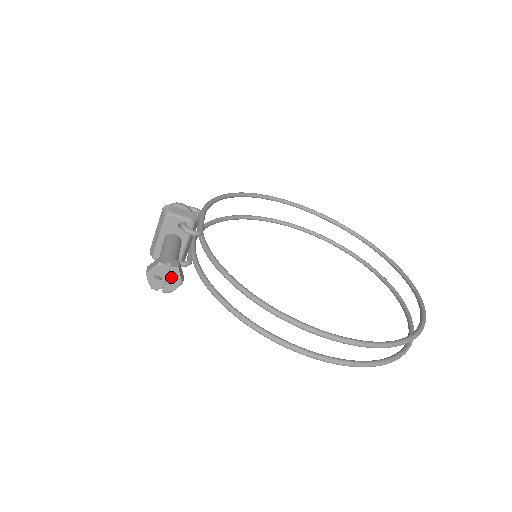
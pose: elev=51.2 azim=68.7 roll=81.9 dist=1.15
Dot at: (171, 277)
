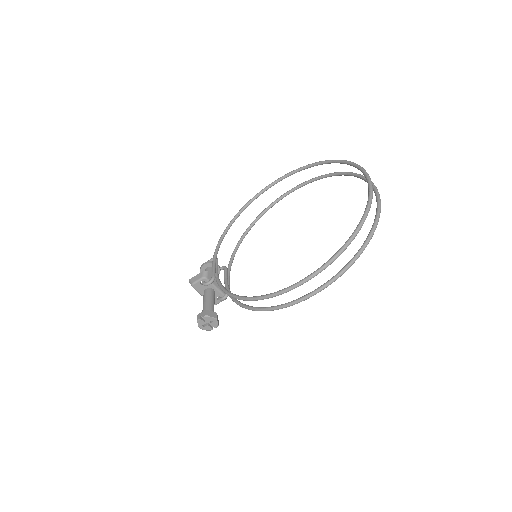
Dot at: (209, 321)
